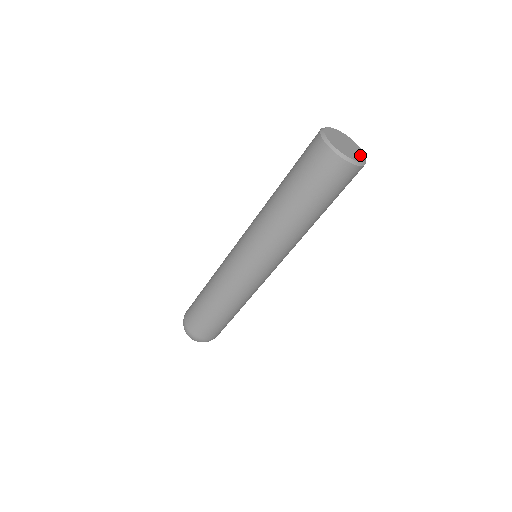
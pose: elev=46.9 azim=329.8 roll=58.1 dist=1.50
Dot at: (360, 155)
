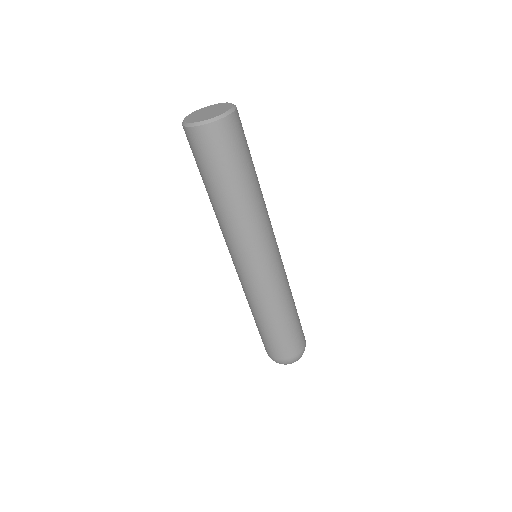
Dot at: (226, 107)
